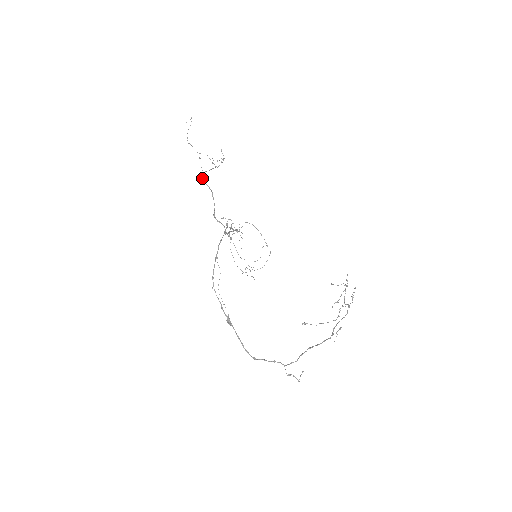
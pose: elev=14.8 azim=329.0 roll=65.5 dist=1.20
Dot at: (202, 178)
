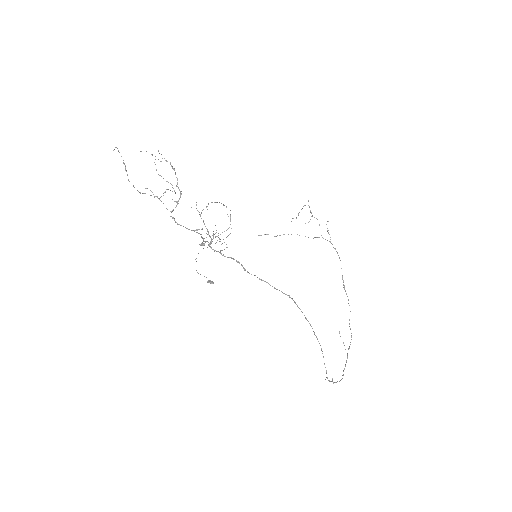
Dot at: (175, 221)
